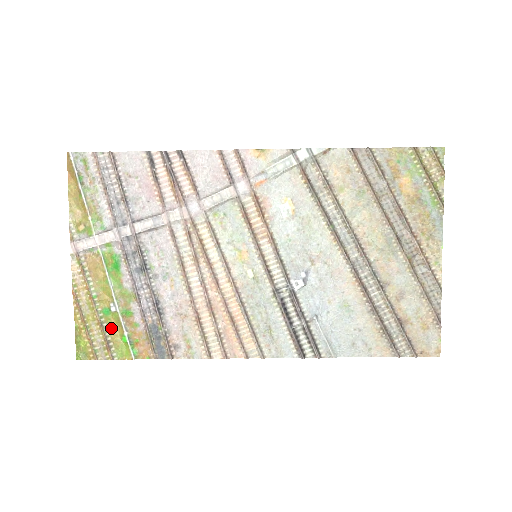
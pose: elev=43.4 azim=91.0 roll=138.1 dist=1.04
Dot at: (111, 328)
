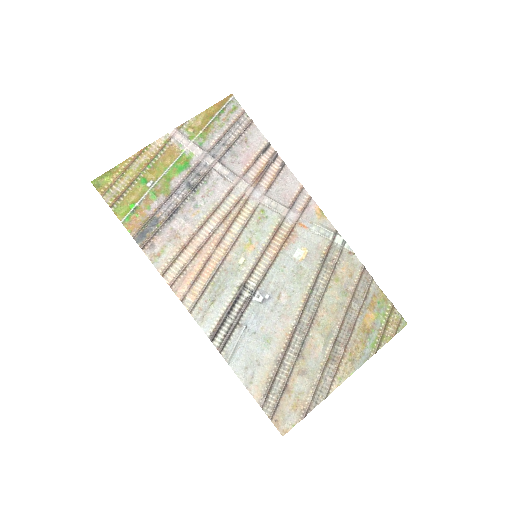
Dot at: (133, 192)
